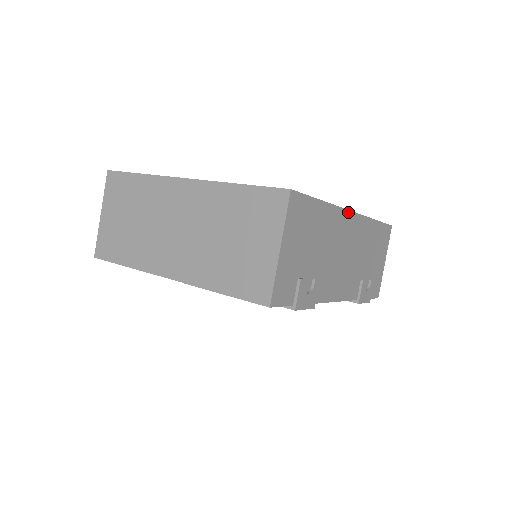
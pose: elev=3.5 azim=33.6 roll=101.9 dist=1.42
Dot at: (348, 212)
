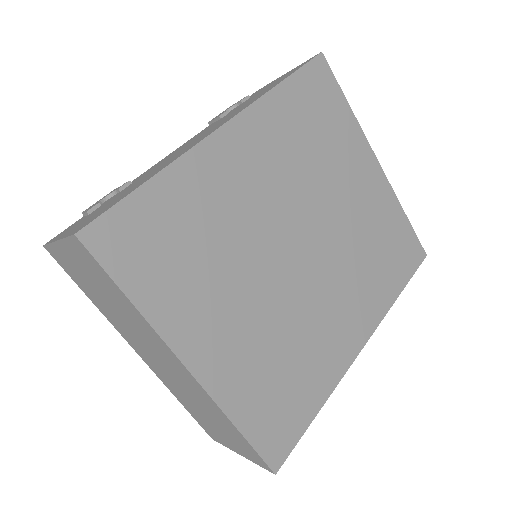
Dot at: (354, 358)
